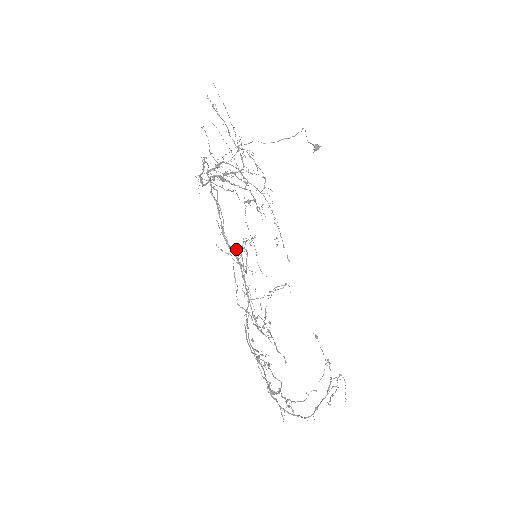
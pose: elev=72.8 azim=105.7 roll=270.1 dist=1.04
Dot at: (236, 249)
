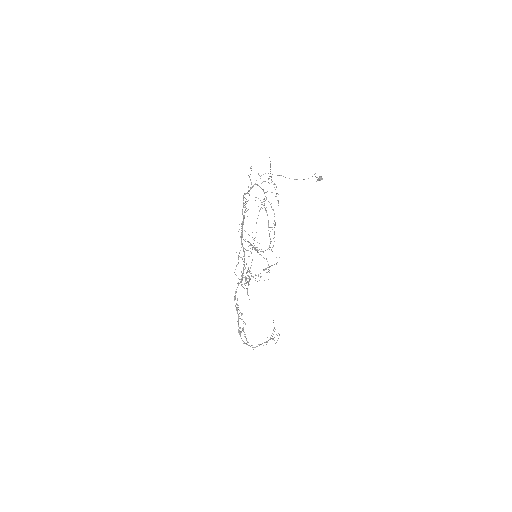
Dot at: (246, 250)
